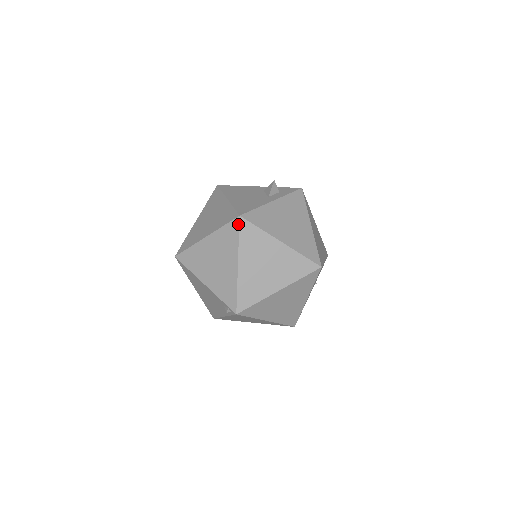
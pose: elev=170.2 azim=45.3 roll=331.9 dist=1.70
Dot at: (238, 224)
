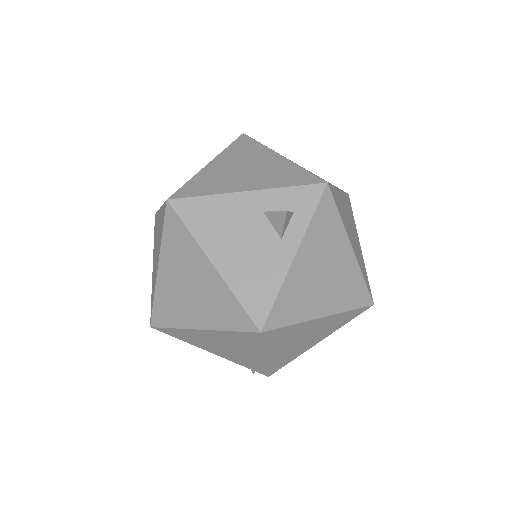
Dot at: (259, 337)
